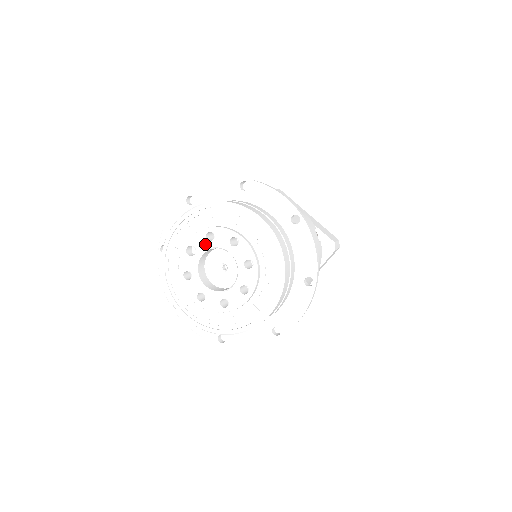
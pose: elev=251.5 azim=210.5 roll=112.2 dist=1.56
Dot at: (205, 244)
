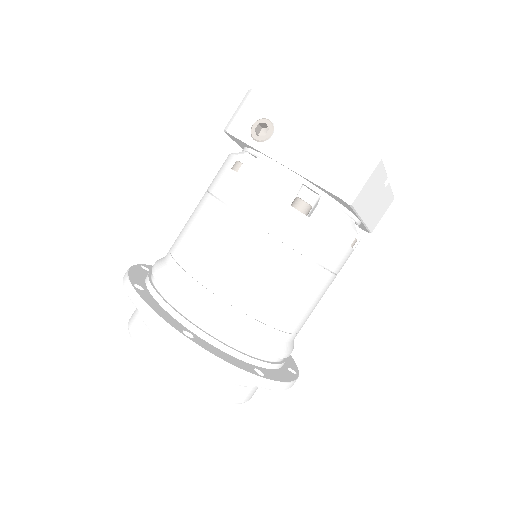
Dot at: occluded
